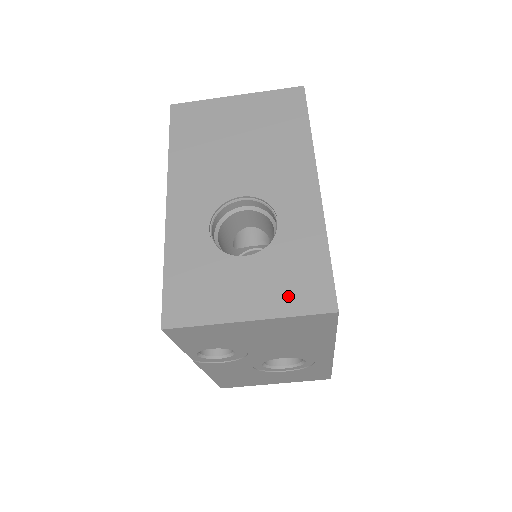
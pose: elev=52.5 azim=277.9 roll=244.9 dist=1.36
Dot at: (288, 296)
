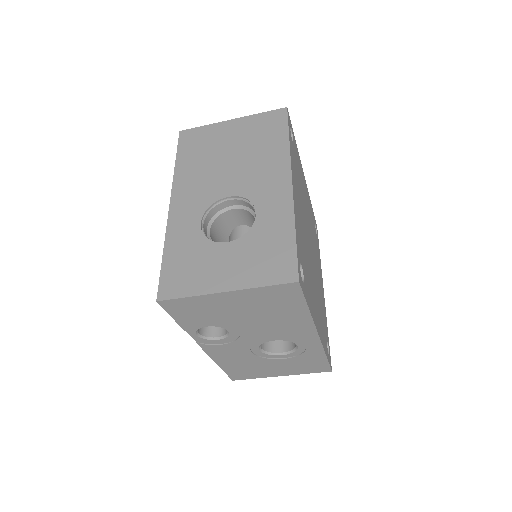
Dot at: (259, 271)
